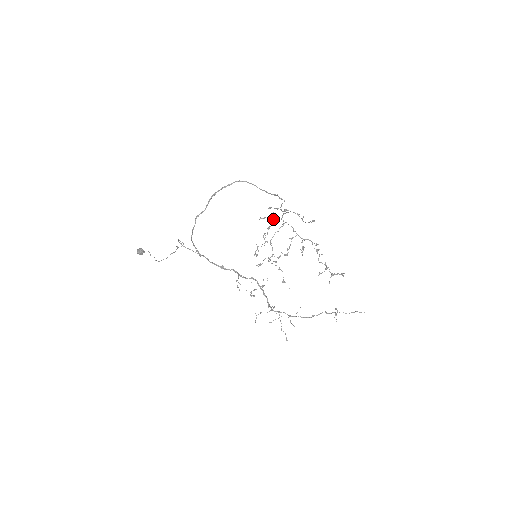
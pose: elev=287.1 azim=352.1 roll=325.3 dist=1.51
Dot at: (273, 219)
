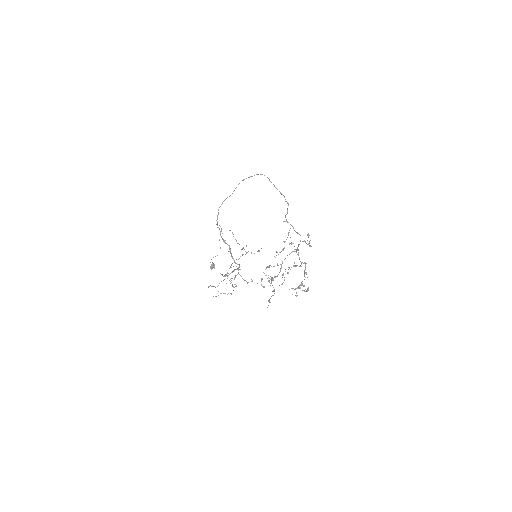
Dot at: occluded
